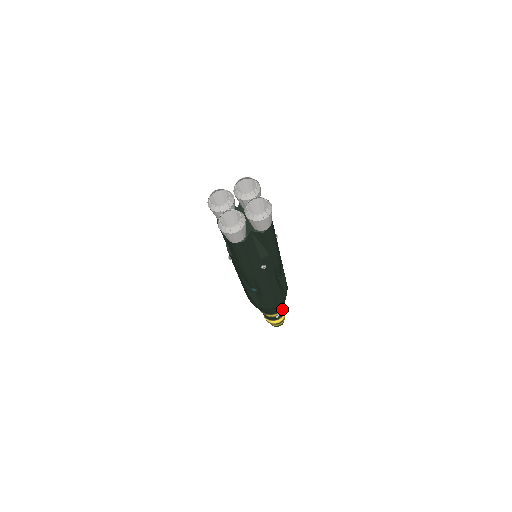
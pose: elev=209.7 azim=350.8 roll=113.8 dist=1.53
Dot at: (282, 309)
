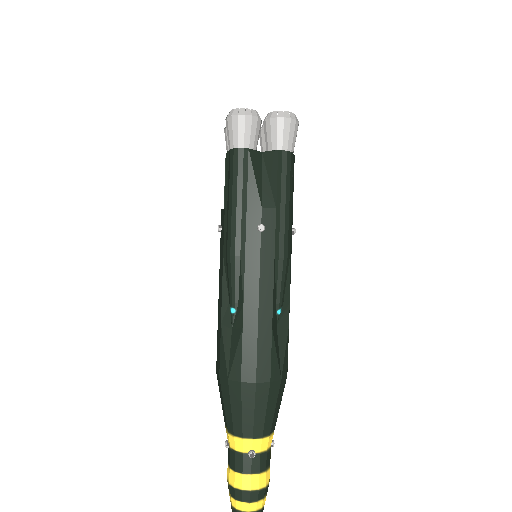
Dot at: (265, 443)
